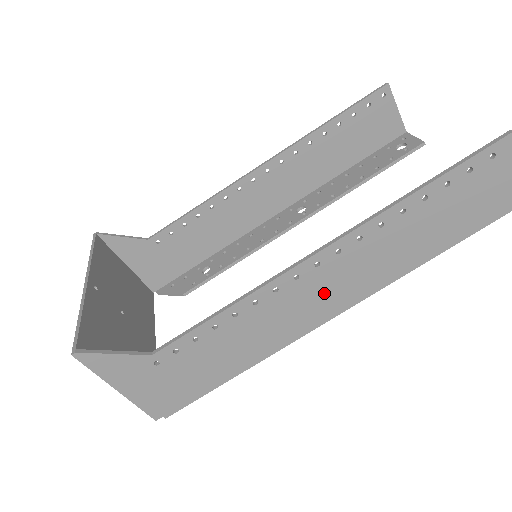
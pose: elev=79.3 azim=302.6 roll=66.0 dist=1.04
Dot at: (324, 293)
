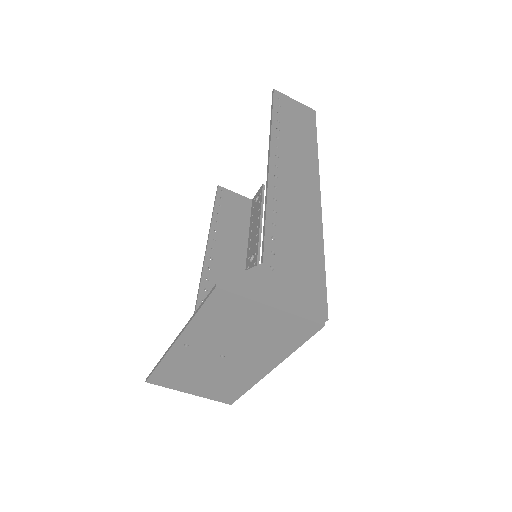
Dot at: (298, 181)
